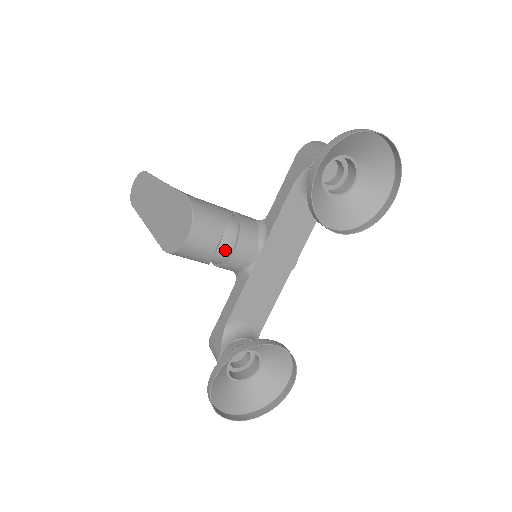
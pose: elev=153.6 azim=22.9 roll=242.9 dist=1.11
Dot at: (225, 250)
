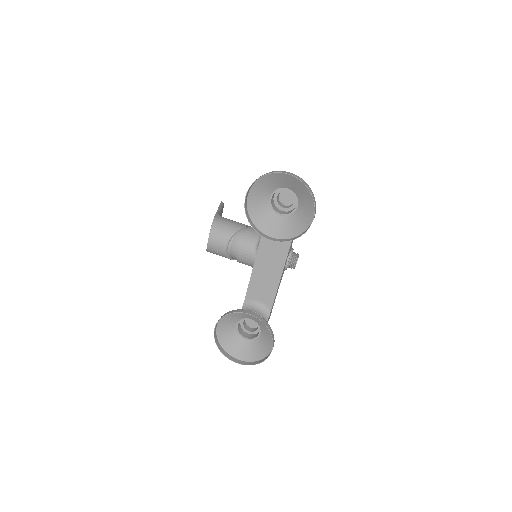
Dot at: (234, 251)
